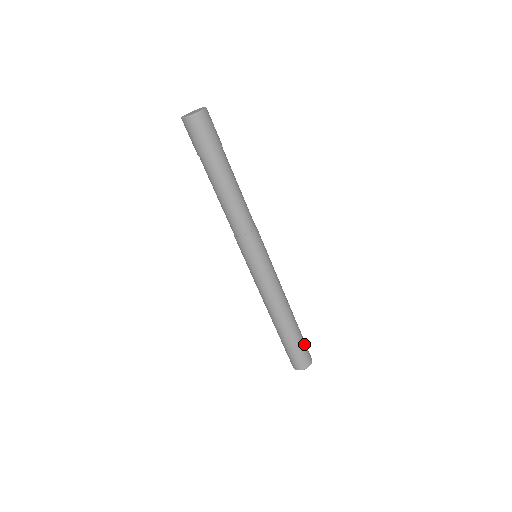
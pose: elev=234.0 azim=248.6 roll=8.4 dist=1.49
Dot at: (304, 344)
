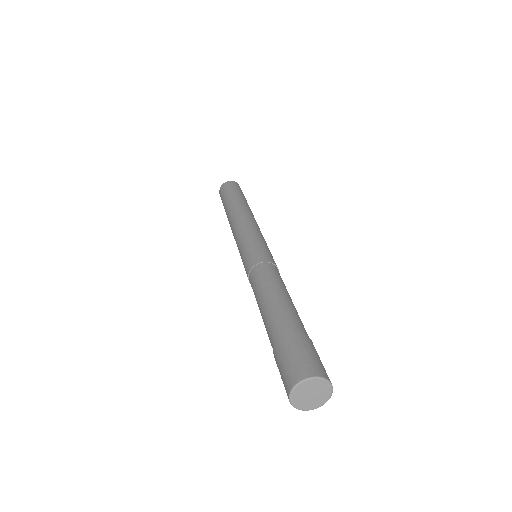
Dot at: occluded
